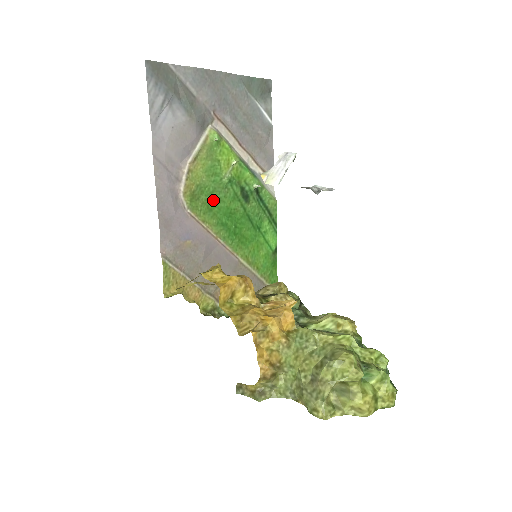
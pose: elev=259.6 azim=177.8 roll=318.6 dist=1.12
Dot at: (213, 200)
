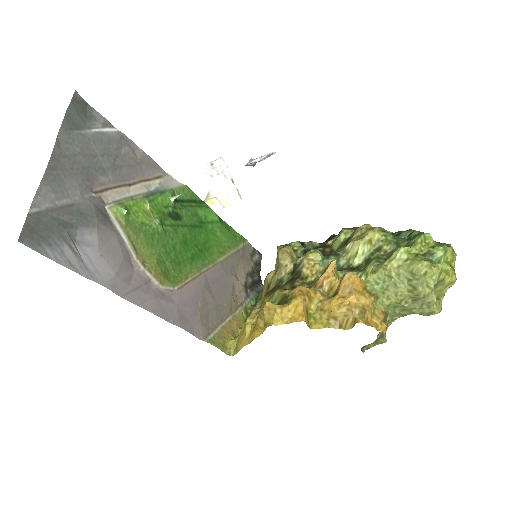
Dot at: (172, 255)
